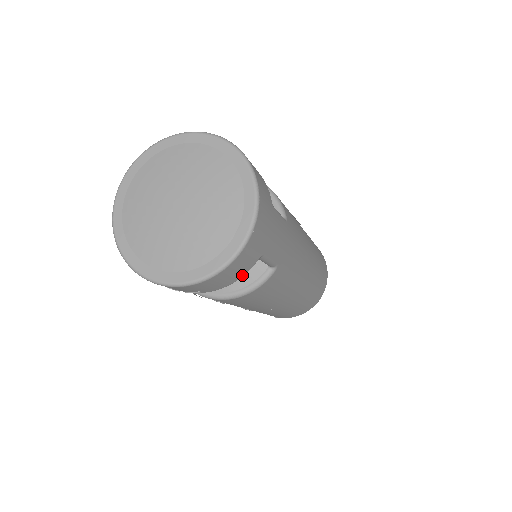
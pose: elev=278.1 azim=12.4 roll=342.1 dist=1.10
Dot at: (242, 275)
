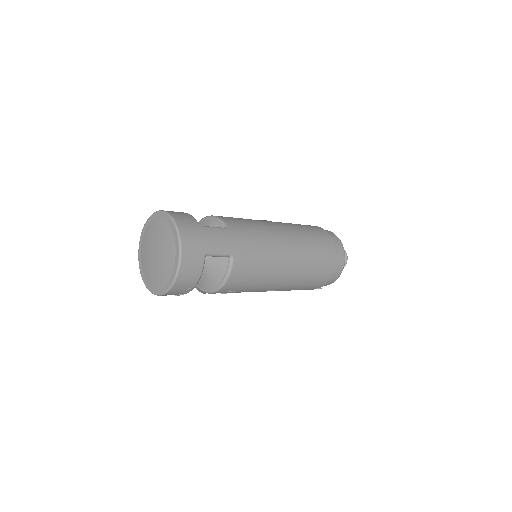
Dot at: (201, 269)
